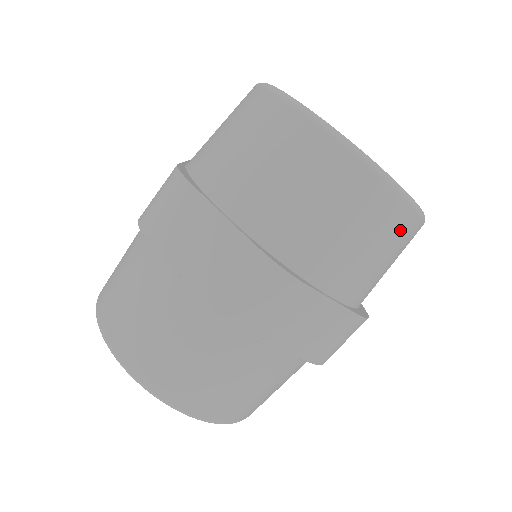
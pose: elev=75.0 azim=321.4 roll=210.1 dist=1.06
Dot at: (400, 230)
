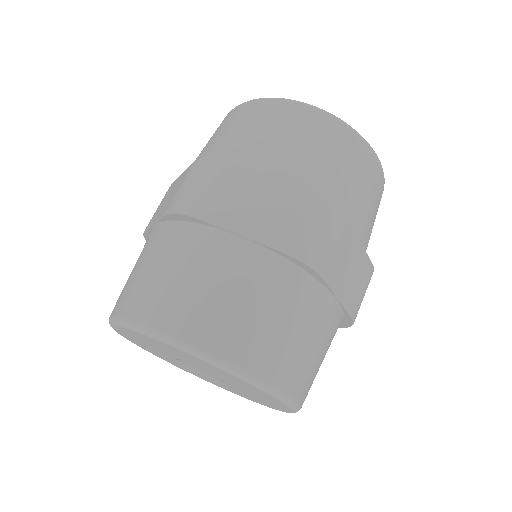
Dot at: (380, 191)
